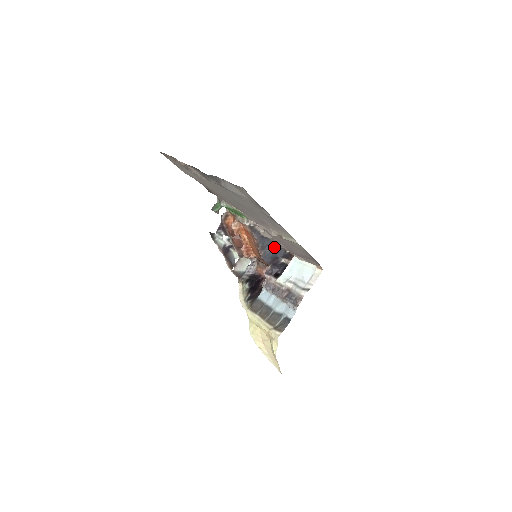
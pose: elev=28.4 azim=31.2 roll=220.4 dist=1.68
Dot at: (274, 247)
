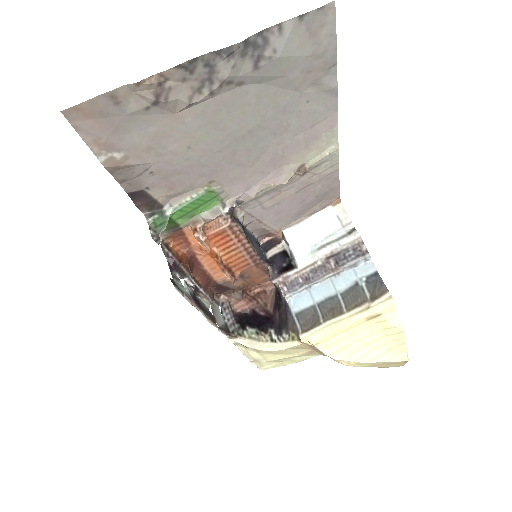
Dot at: (254, 240)
